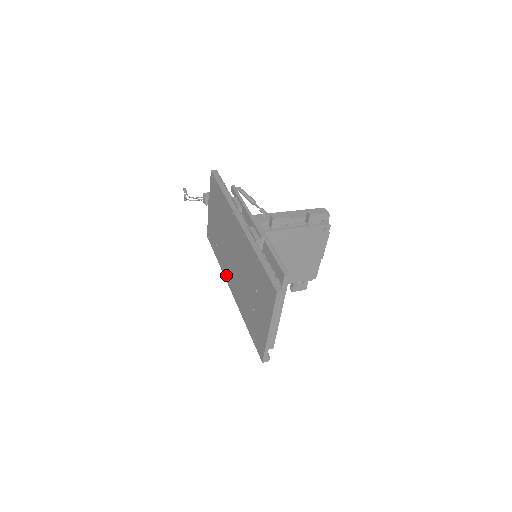
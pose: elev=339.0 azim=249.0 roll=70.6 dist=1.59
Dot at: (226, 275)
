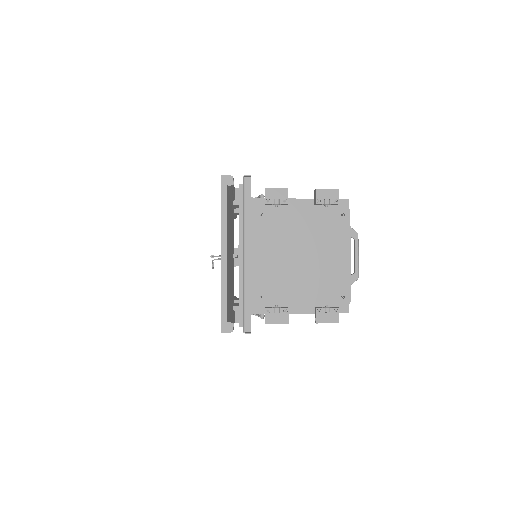
Dot at: occluded
